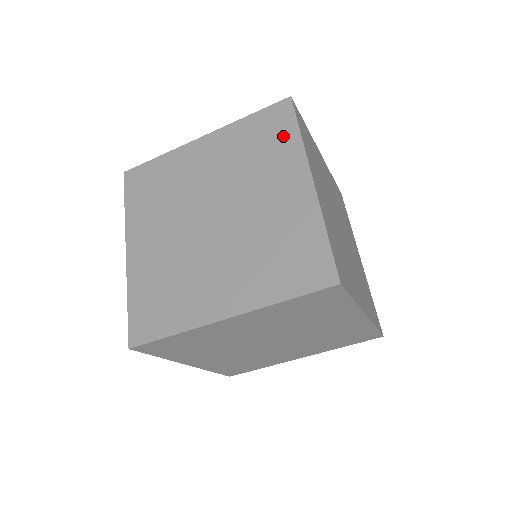
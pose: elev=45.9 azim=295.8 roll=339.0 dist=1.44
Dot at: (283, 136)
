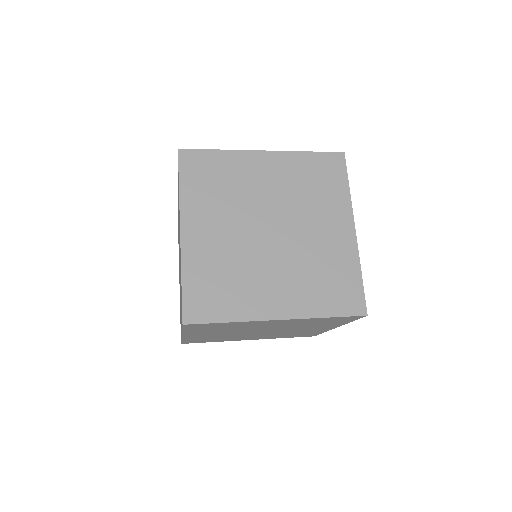
Dot at: (340, 322)
